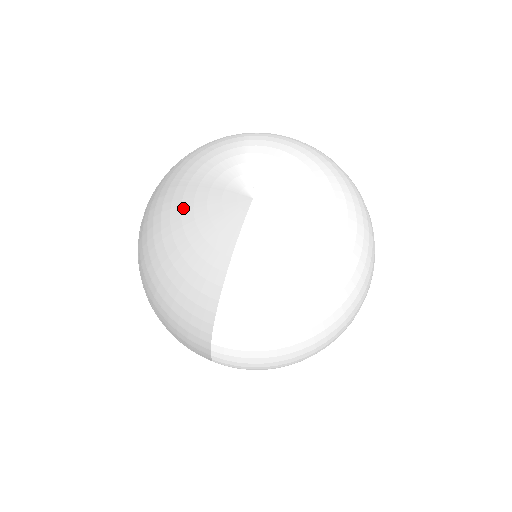
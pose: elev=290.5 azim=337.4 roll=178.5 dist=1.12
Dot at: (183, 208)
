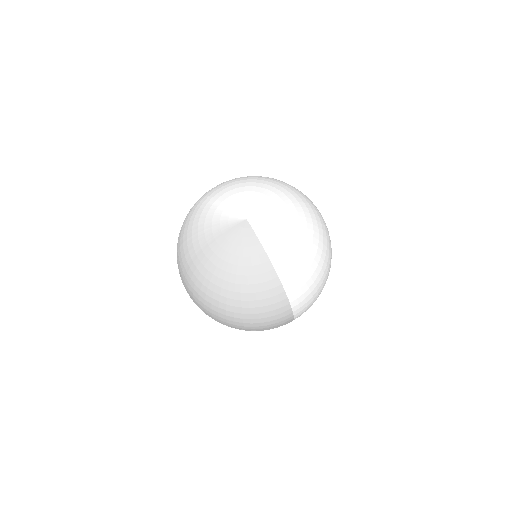
Dot at: (219, 256)
